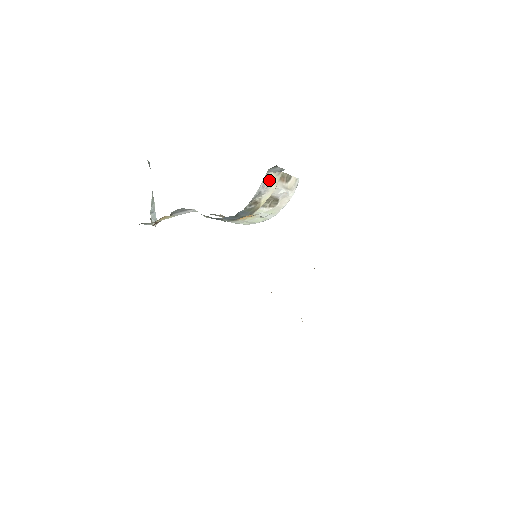
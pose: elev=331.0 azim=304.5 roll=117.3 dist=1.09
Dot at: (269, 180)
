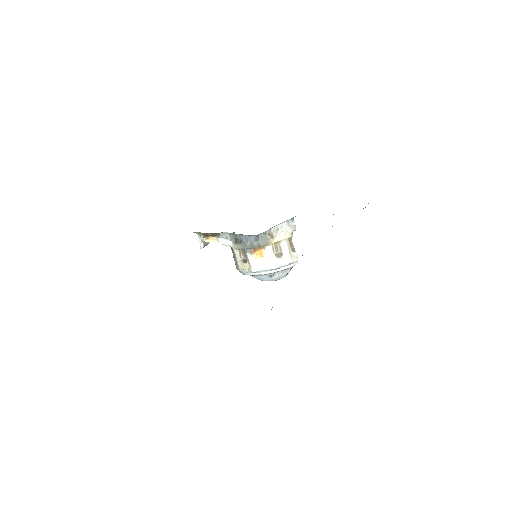
Dot at: (285, 229)
